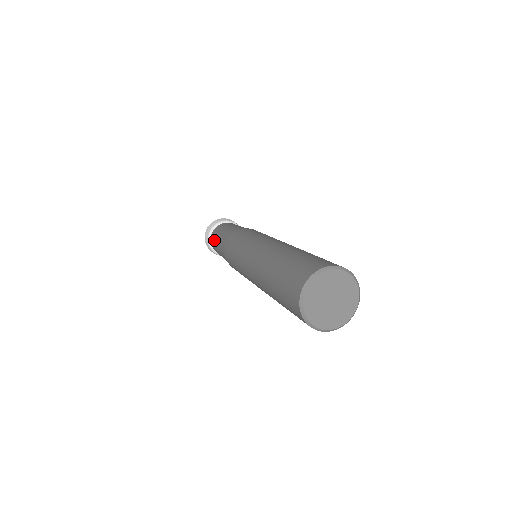
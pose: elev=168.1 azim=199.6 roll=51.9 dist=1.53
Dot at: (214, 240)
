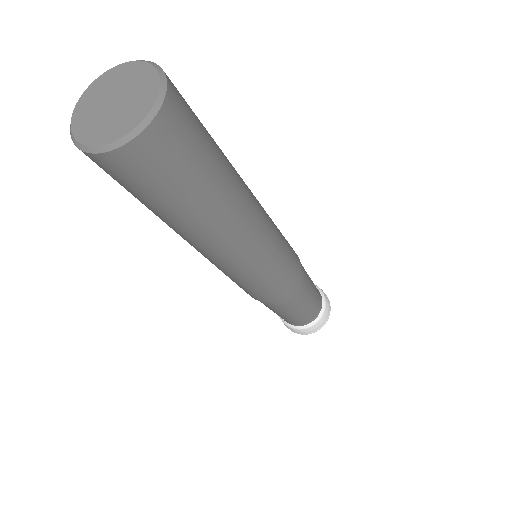
Dot at: occluded
